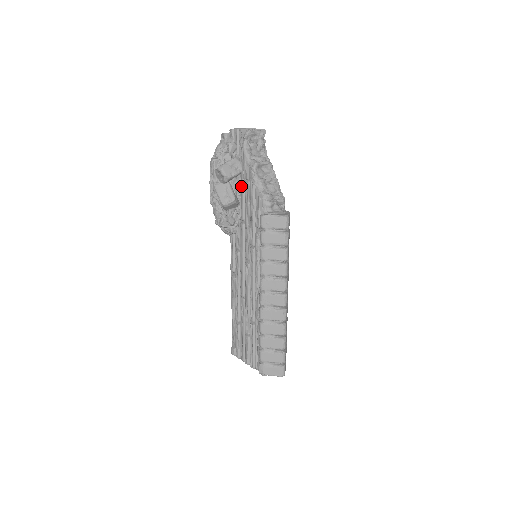
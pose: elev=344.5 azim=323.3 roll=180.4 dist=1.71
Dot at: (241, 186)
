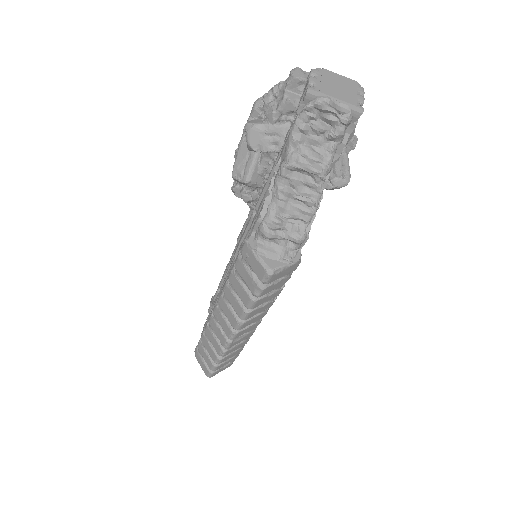
Dot at: (271, 169)
